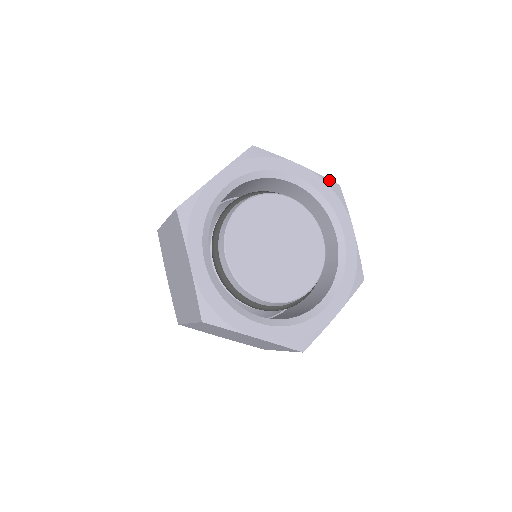
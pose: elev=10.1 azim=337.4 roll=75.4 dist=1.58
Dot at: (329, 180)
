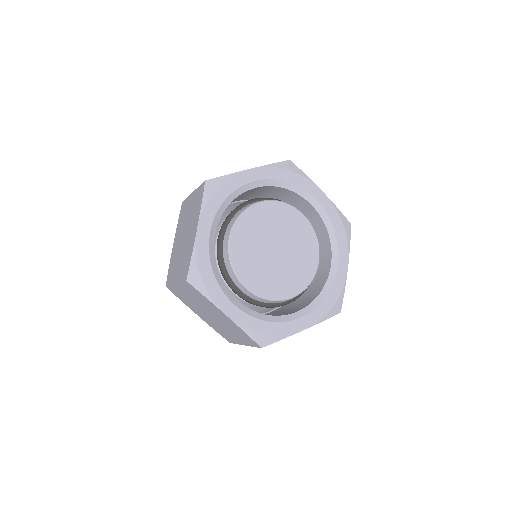
Dot at: (280, 163)
